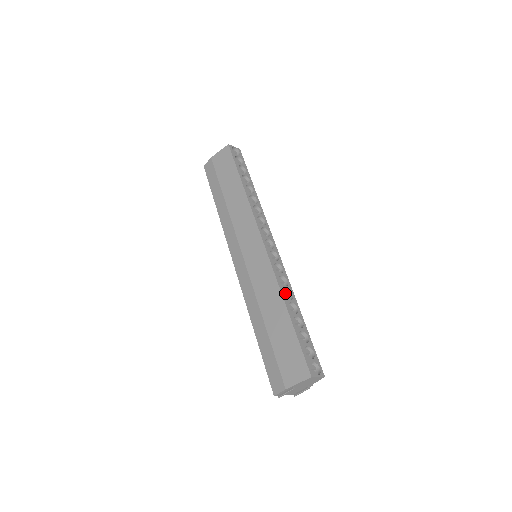
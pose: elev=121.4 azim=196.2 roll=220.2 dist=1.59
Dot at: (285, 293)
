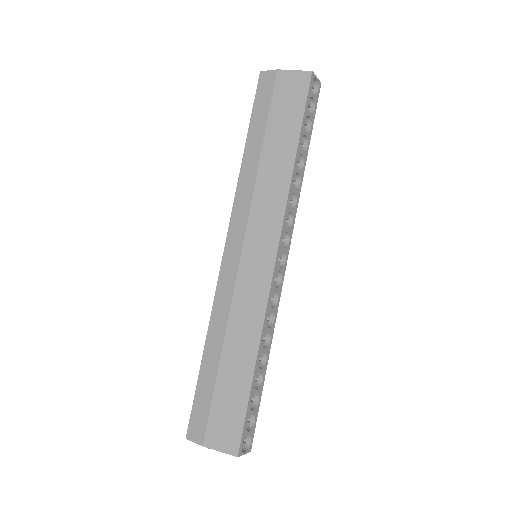
Dot at: occluded
